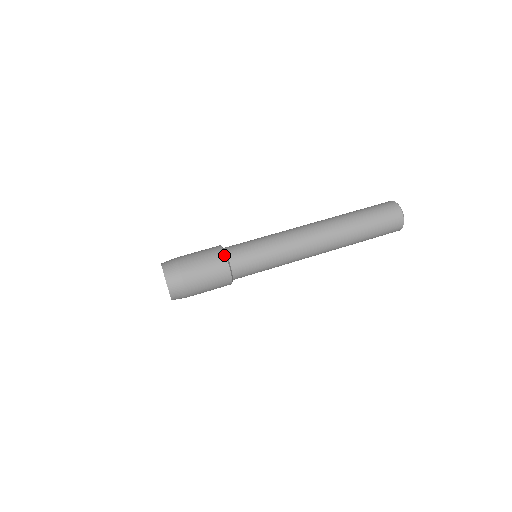
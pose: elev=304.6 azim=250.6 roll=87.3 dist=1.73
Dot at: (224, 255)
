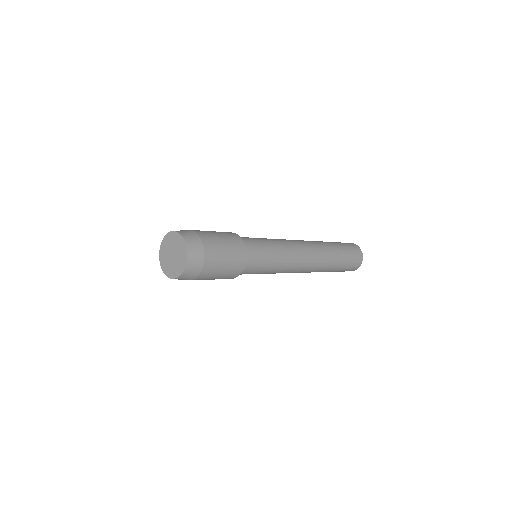
Dot at: occluded
